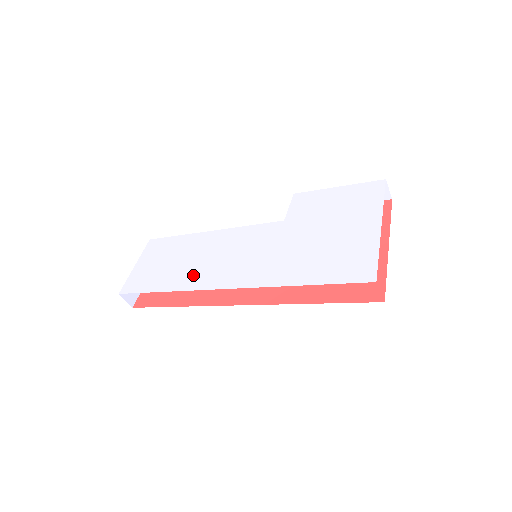
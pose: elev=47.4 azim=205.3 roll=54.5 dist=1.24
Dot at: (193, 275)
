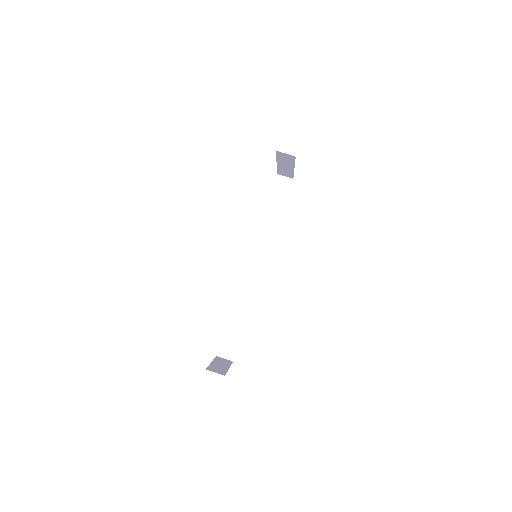
Dot at: occluded
